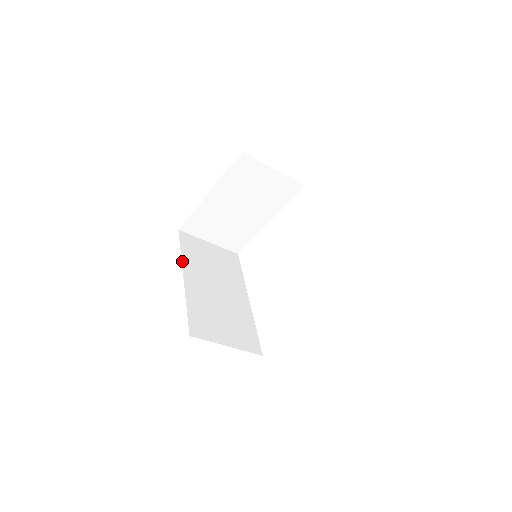
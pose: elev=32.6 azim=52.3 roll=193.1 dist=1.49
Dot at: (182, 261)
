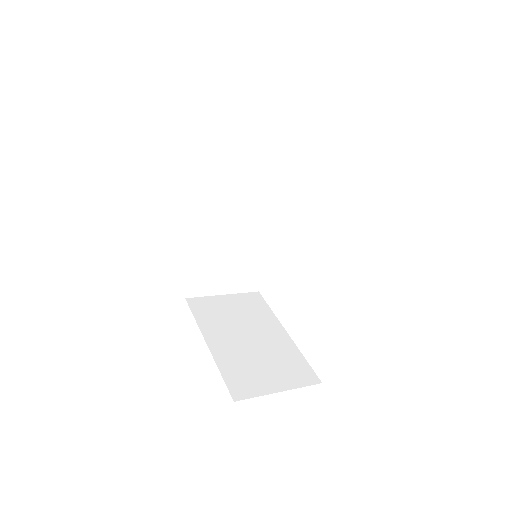
Dot at: (190, 201)
